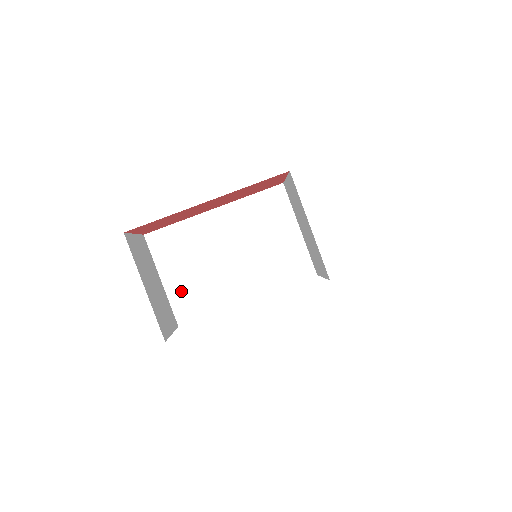
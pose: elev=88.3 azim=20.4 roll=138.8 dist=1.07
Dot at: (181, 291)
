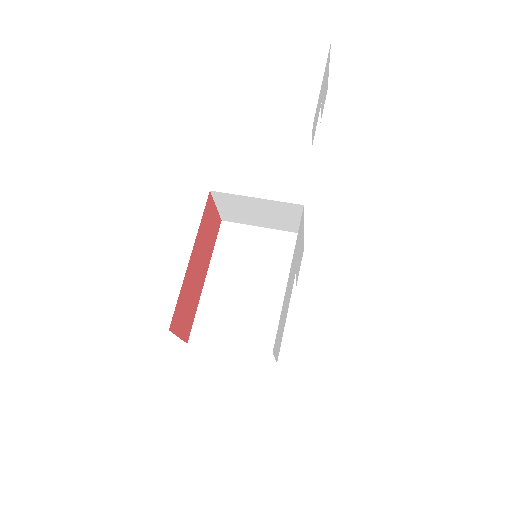
Dot at: (250, 343)
